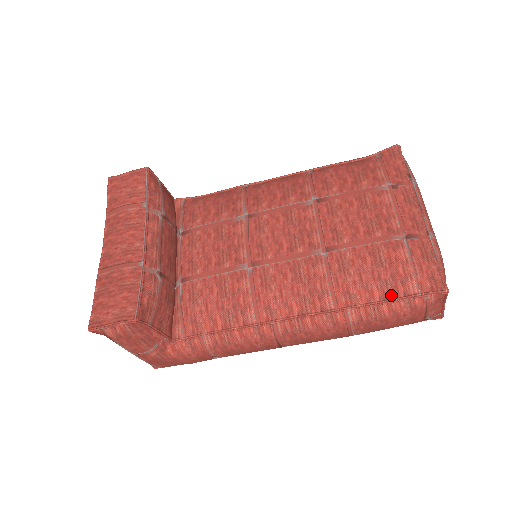
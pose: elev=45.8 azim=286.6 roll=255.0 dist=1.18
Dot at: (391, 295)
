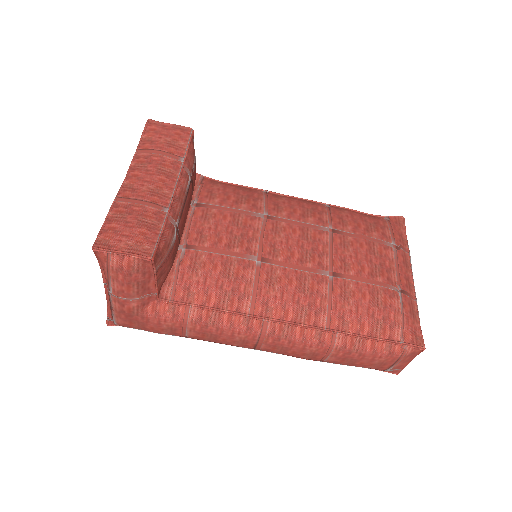
Dot at: (378, 334)
